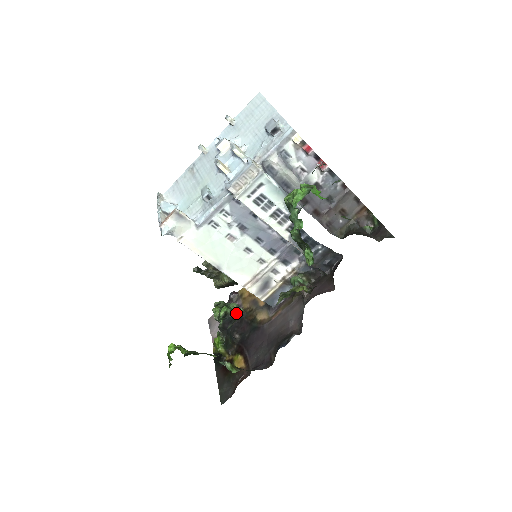
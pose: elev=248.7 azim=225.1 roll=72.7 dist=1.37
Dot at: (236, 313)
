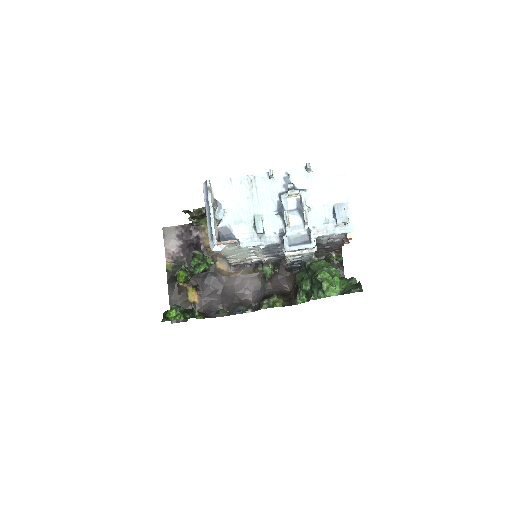
Dot at: occluded
